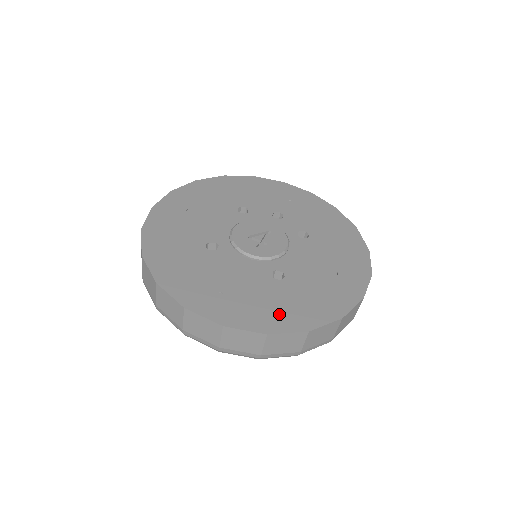
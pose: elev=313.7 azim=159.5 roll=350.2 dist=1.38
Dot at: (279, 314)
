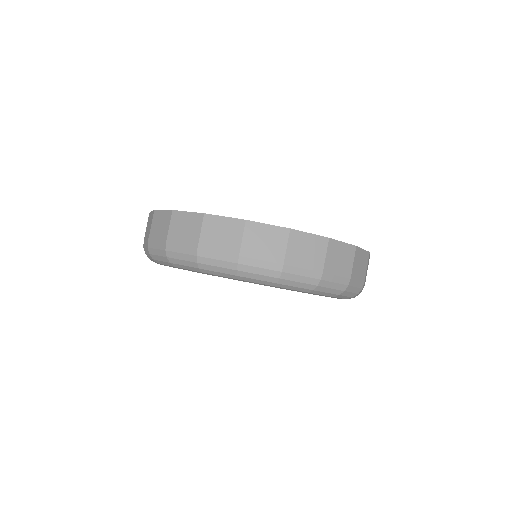
Dot at: occluded
